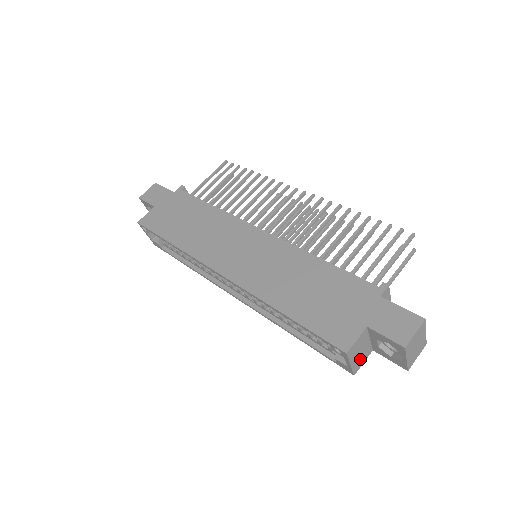
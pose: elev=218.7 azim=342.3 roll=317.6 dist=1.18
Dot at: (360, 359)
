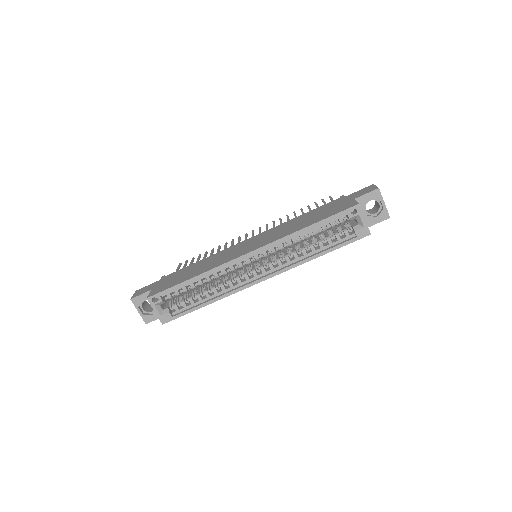
Dot at: occluded
